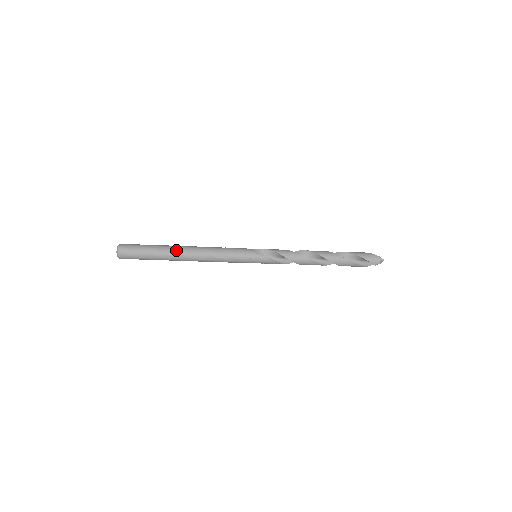
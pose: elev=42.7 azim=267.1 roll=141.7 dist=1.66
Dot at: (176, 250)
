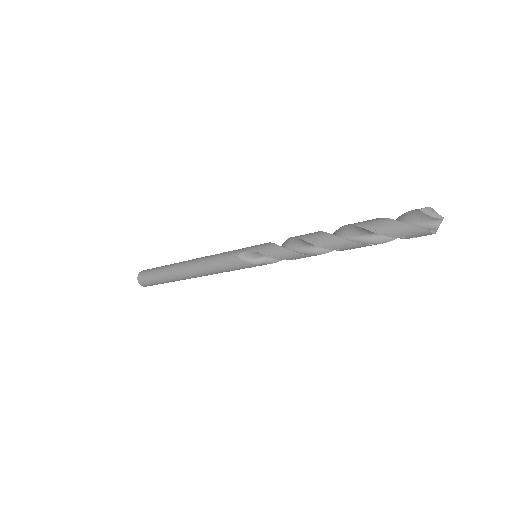
Dot at: (180, 278)
